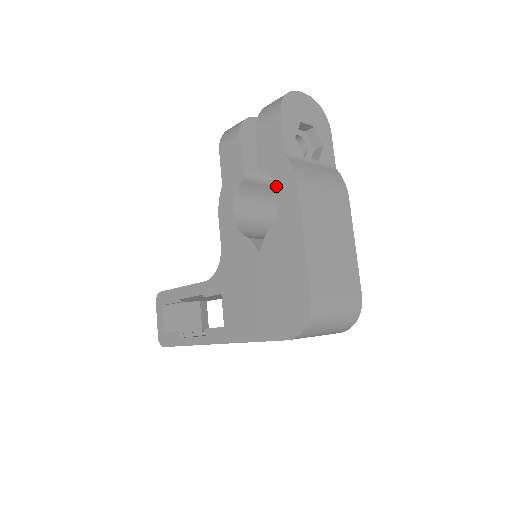
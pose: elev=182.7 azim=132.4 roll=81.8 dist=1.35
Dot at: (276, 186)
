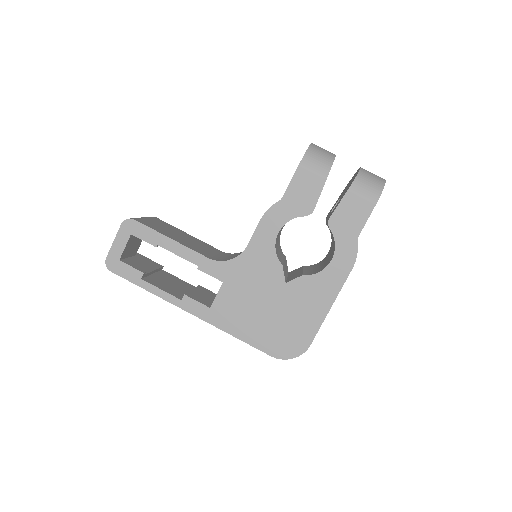
Dot at: (335, 252)
